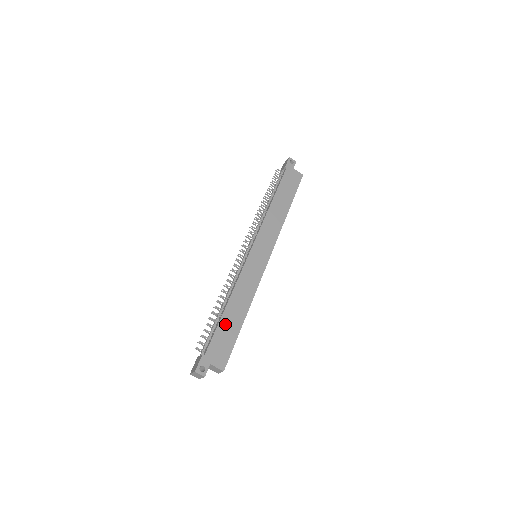
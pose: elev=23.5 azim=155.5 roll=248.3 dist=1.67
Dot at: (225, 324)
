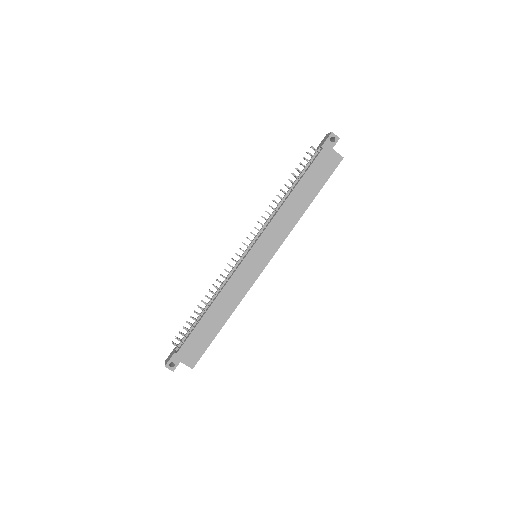
Dot at: (203, 327)
